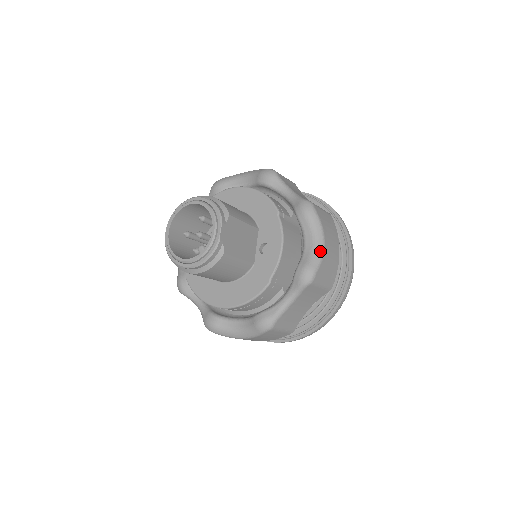
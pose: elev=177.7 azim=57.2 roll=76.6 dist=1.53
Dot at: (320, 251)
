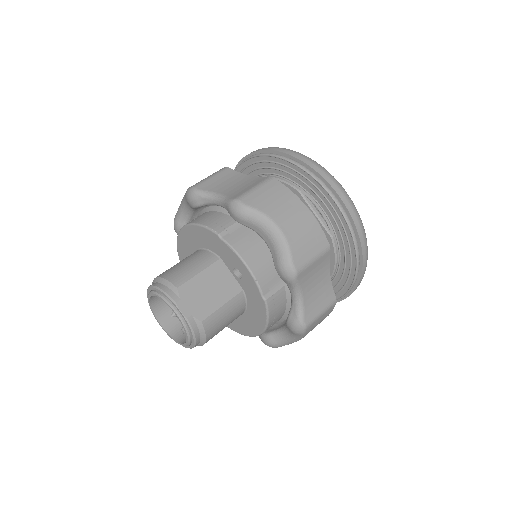
Dot at: (280, 239)
